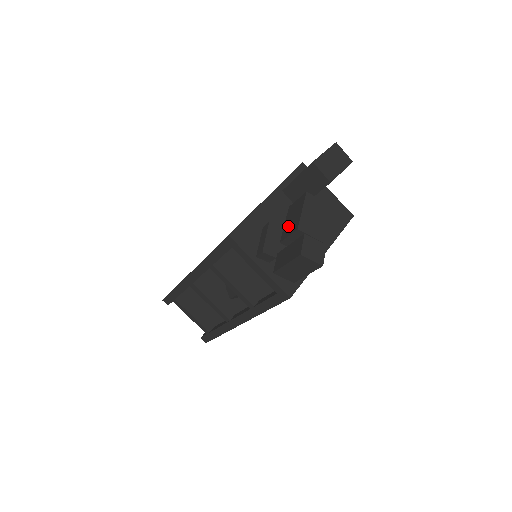
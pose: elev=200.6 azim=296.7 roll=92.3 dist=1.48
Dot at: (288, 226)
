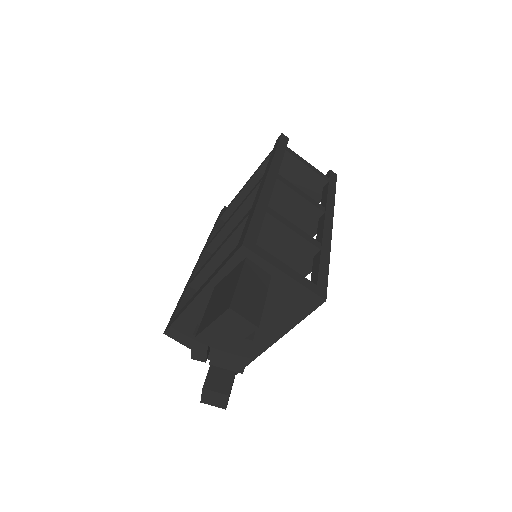
Dot at: occluded
